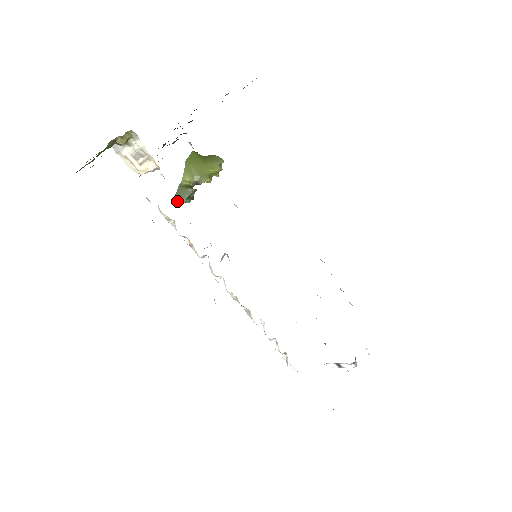
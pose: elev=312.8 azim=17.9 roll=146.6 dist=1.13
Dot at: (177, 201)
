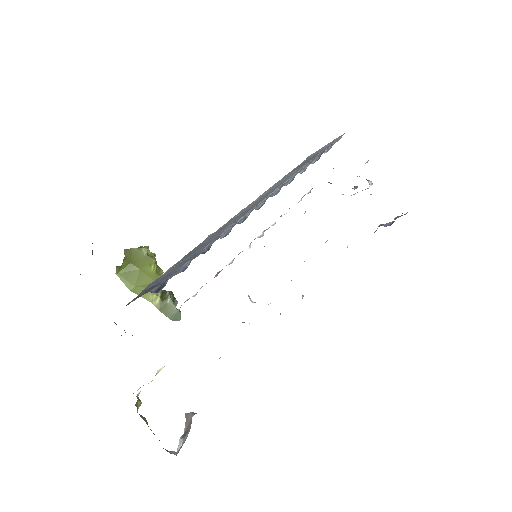
Dot at: (176, 319)
